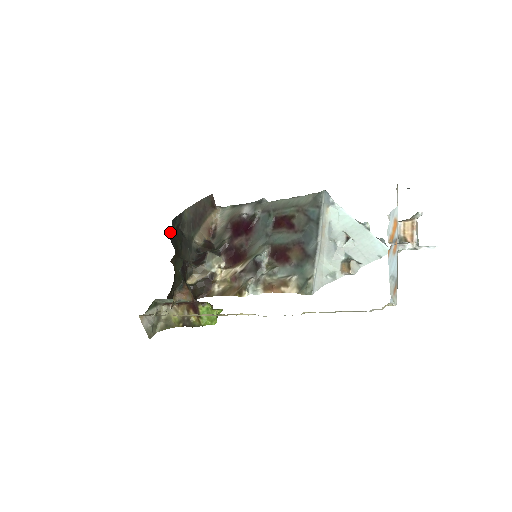
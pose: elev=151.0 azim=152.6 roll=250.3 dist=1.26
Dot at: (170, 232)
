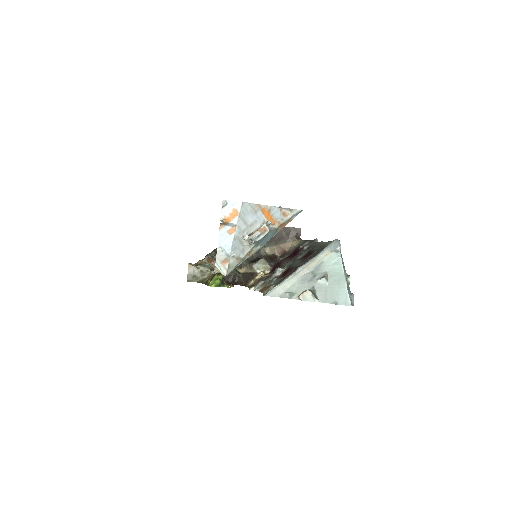
Dot at: occluded
